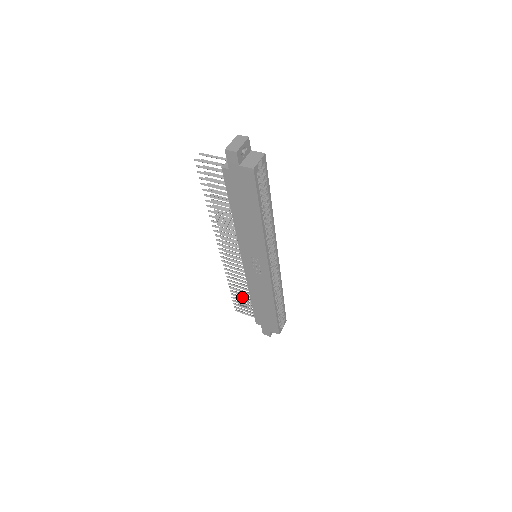
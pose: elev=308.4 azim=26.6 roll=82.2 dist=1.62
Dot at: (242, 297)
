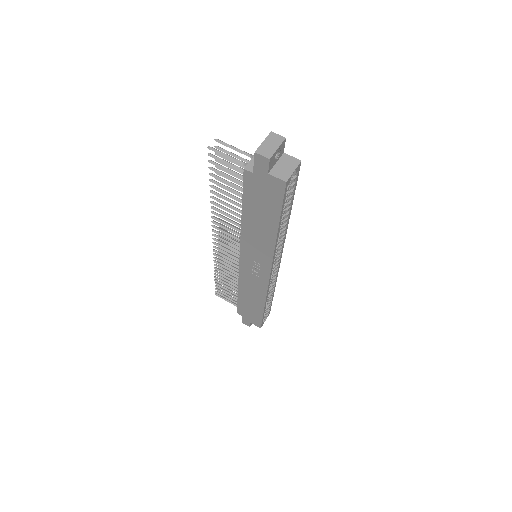
Dot at: (227, 286)
